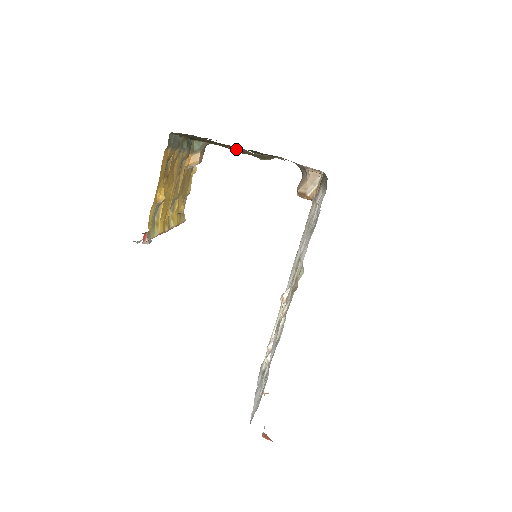
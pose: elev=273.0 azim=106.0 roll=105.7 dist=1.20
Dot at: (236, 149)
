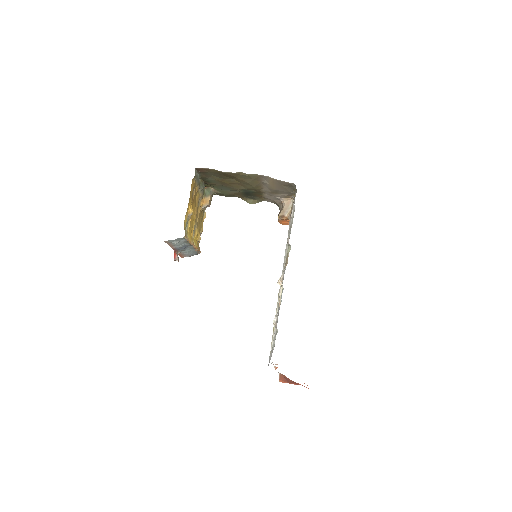
Dot at: (236, 182)
